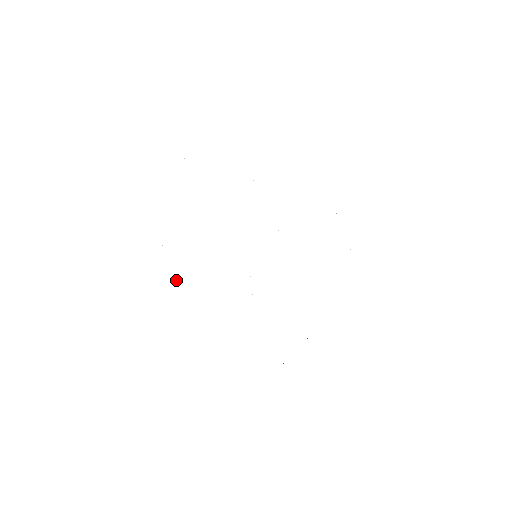
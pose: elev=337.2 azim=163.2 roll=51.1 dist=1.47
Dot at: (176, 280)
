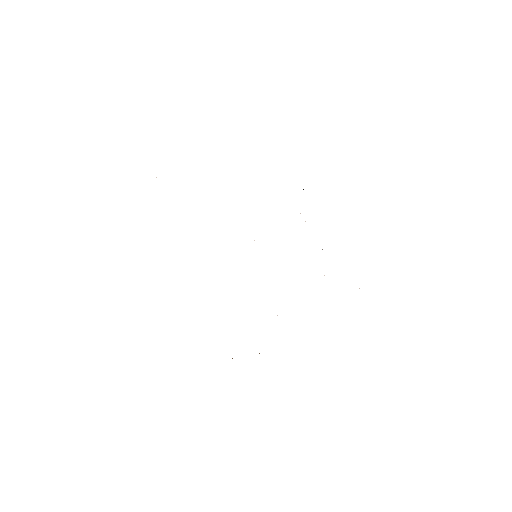
Dot at: occluded
